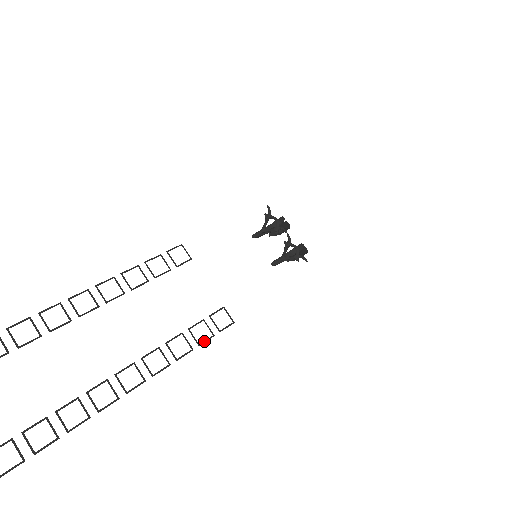
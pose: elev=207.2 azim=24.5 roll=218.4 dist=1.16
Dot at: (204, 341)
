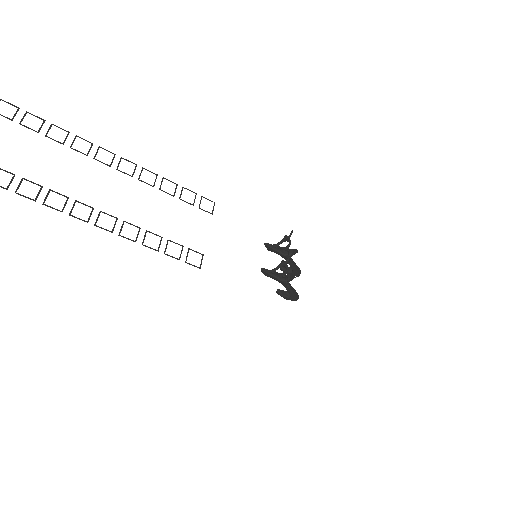
Dot at: occluded
